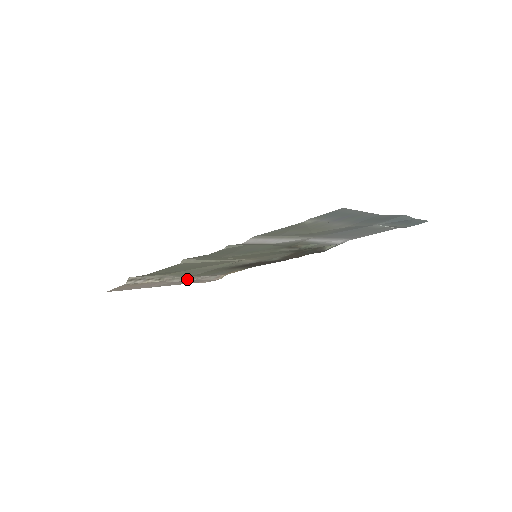
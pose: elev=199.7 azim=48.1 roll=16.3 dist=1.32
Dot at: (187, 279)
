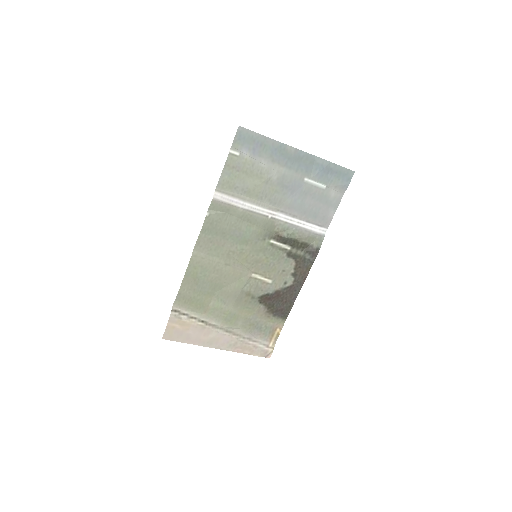
Dot at: (232, 334)
